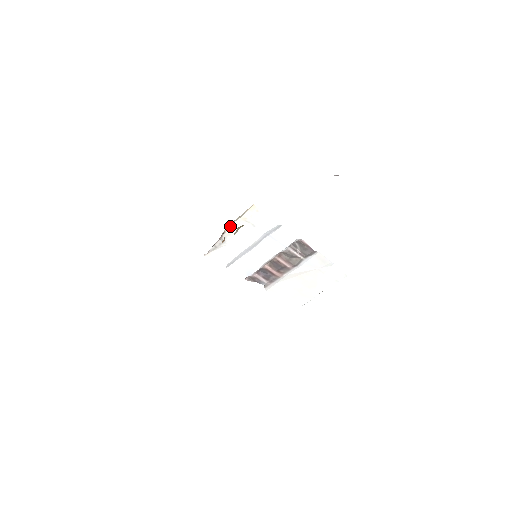
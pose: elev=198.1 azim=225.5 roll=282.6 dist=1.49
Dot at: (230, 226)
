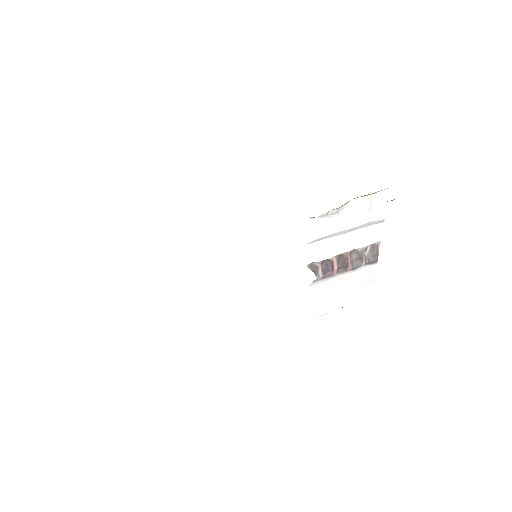
Dot at: (356, 199)
